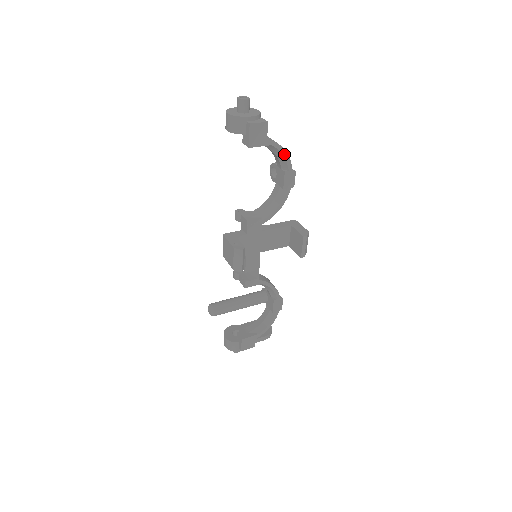
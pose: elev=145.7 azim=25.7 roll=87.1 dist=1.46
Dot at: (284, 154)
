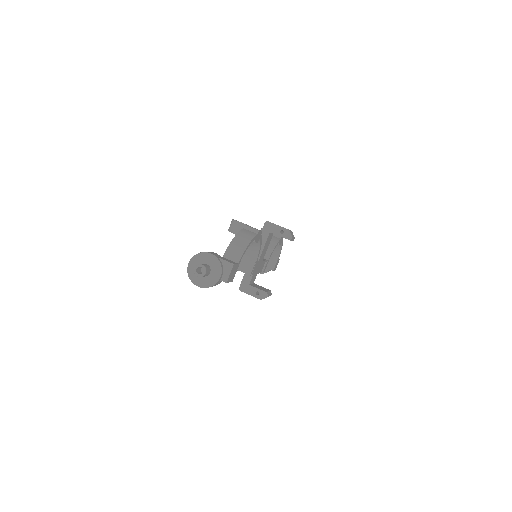
Dot at: (249, 244)
